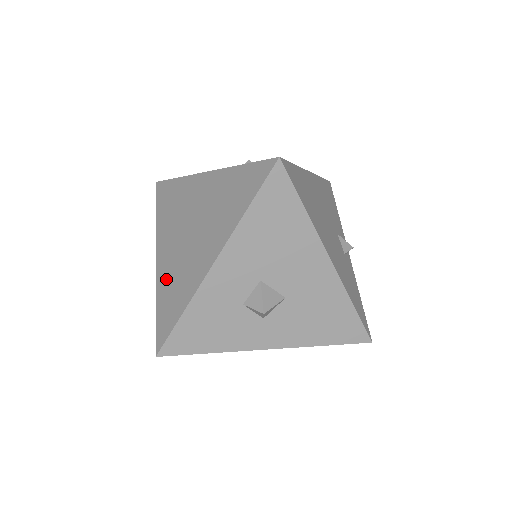
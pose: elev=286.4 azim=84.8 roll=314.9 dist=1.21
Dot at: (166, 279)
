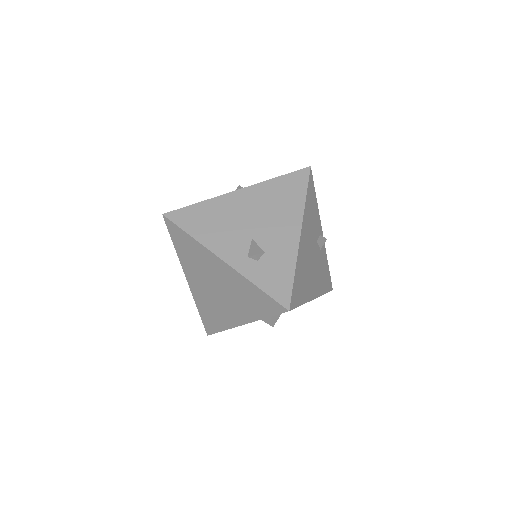
Dot at: (202, 302)
